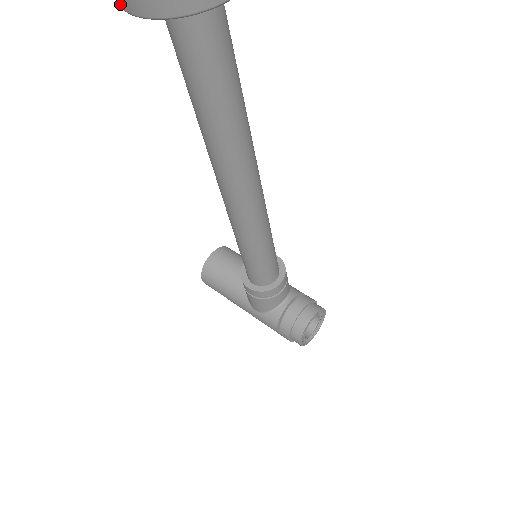
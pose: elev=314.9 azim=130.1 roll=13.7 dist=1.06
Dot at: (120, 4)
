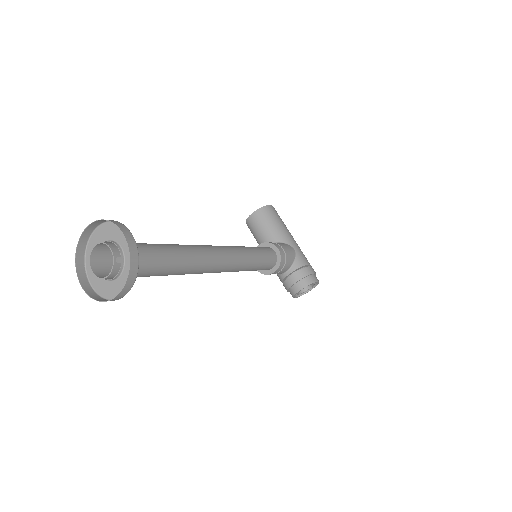
Dot at: (83, 272)
